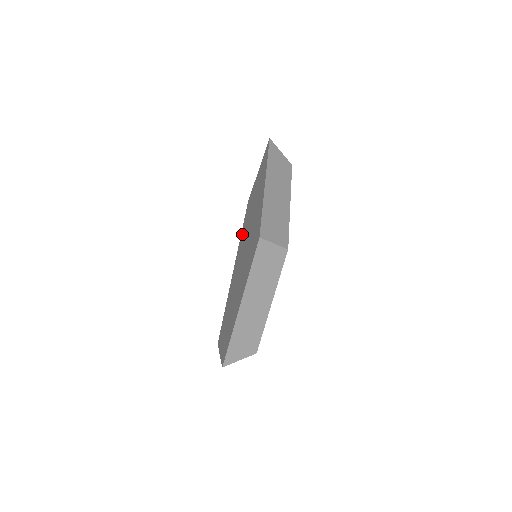
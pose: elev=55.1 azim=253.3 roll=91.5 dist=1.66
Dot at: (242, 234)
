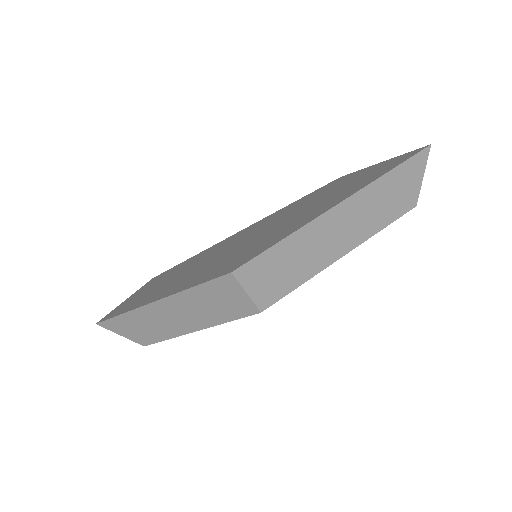
Dot at: (287, 207)
